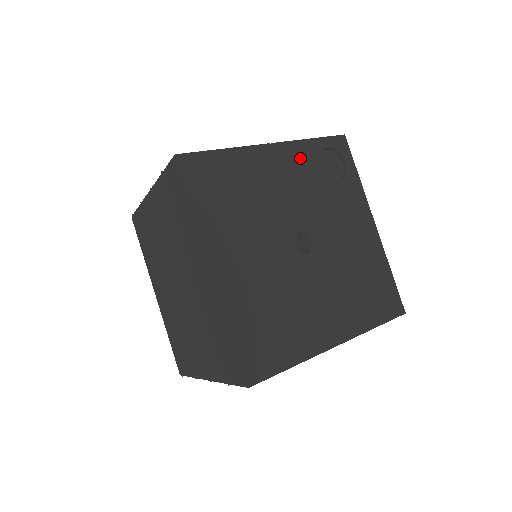
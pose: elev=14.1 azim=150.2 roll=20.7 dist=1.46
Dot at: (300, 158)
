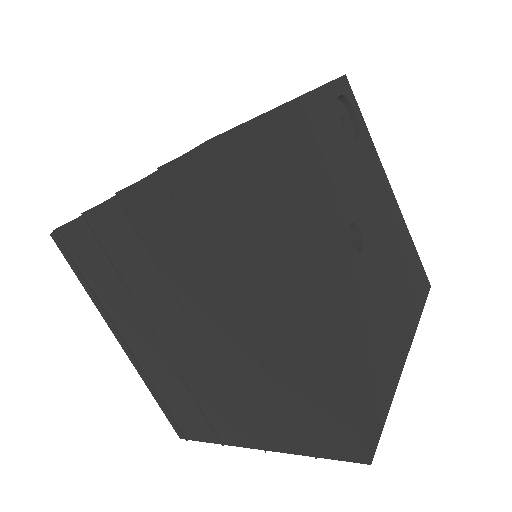
Dot at: (323, 116)
